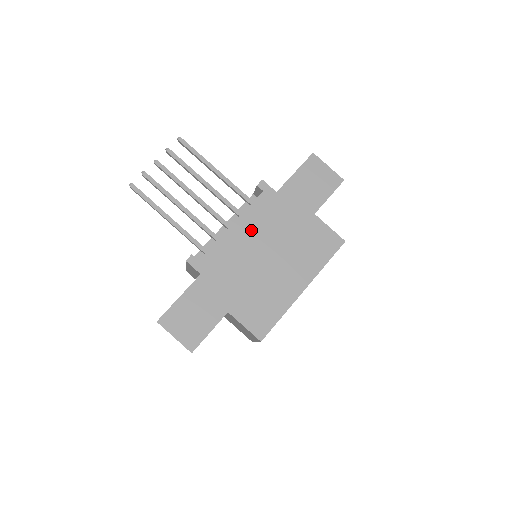
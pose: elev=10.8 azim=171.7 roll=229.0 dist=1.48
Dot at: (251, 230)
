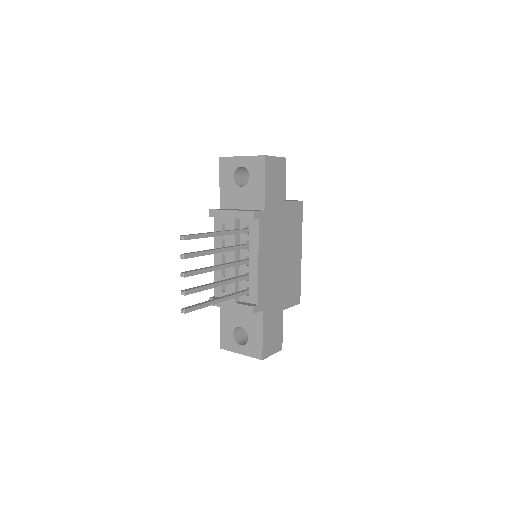
Dot at: (267, 253)
